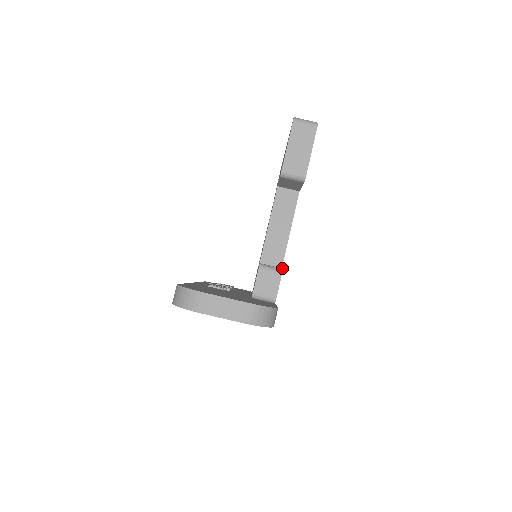
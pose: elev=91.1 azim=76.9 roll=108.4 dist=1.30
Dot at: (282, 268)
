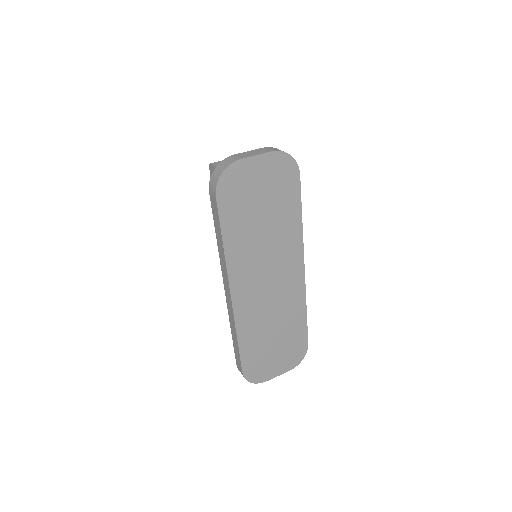
Dot at: occluded
